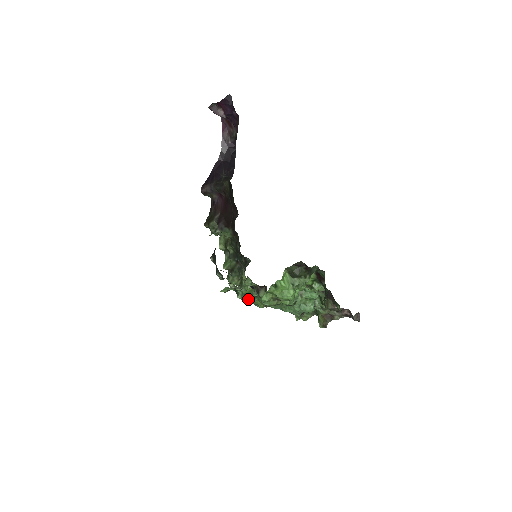
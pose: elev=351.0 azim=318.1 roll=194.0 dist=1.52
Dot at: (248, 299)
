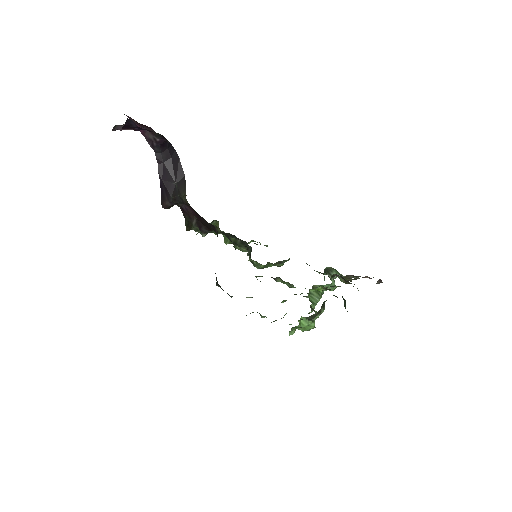
Dot at: occluded
